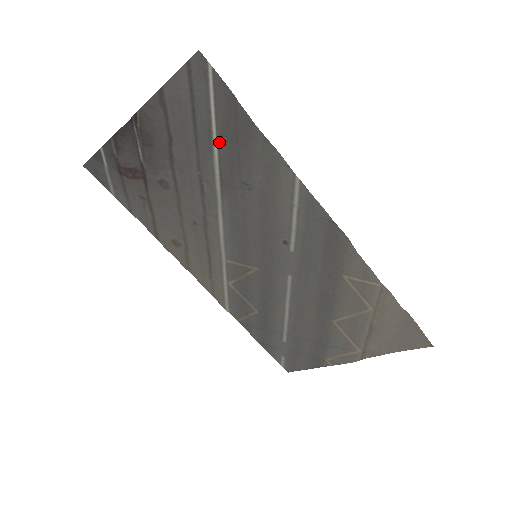
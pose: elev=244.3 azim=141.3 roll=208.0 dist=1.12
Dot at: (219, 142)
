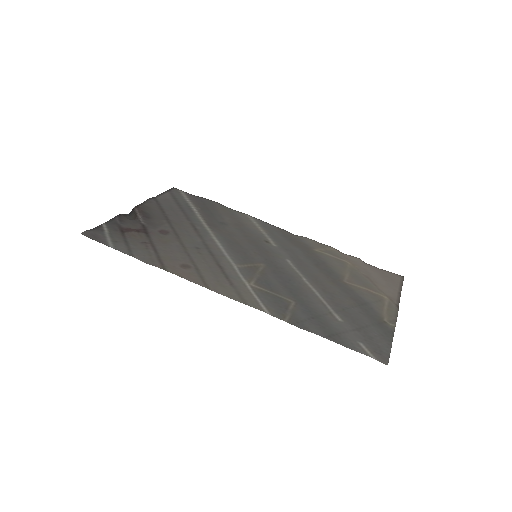
Dot at: (197, 210)
